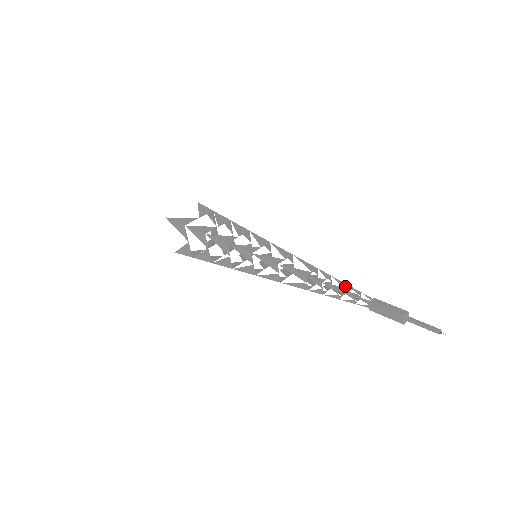
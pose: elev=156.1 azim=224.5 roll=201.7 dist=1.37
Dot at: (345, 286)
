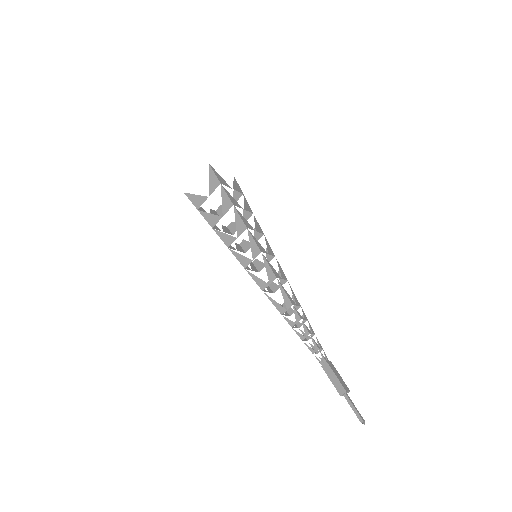
Dot at: occluded
